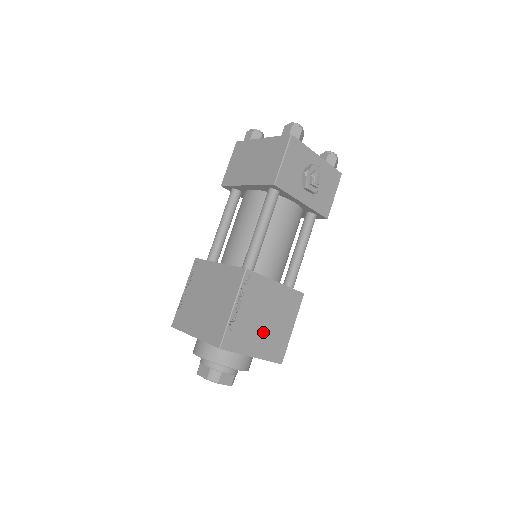
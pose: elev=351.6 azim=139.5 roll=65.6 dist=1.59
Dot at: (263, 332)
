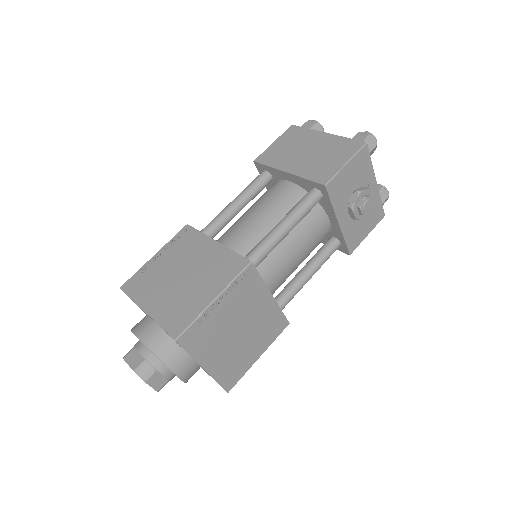
Dot at: (229, 345)
